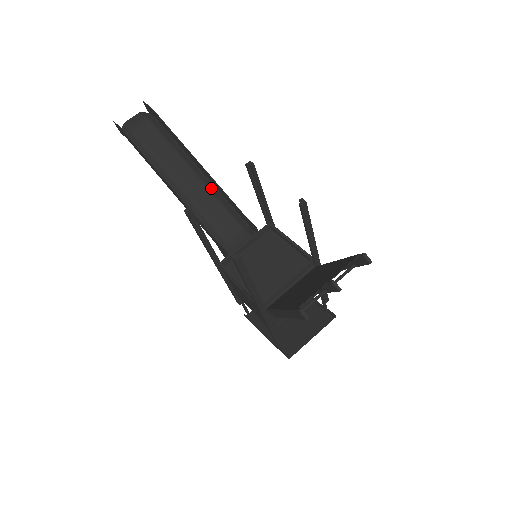
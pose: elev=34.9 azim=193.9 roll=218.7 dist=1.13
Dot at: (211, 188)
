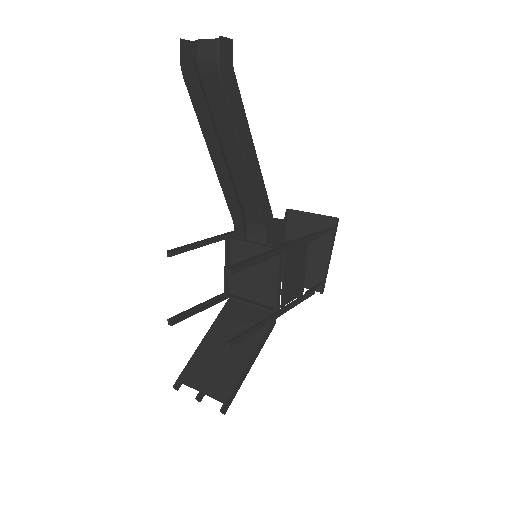
Dot at: occluded
